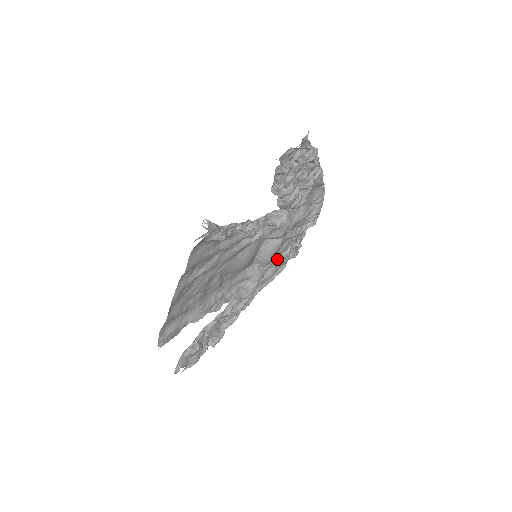
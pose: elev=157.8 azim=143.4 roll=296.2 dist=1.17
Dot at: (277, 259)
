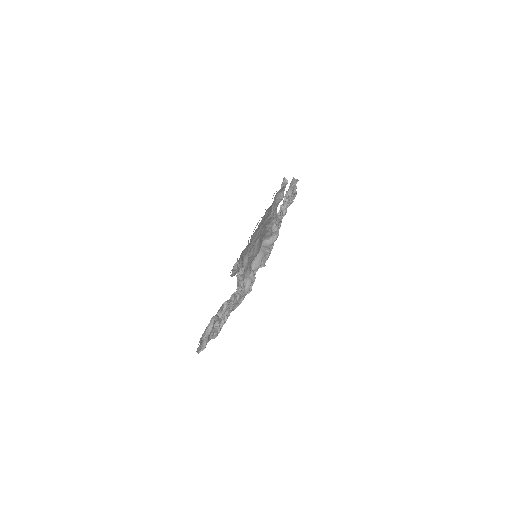
Dot at: occluded
